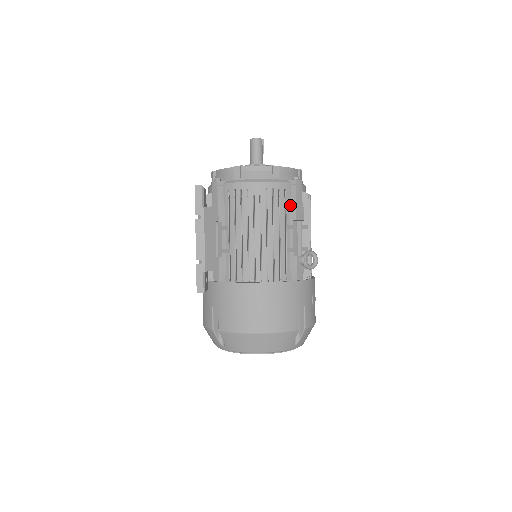
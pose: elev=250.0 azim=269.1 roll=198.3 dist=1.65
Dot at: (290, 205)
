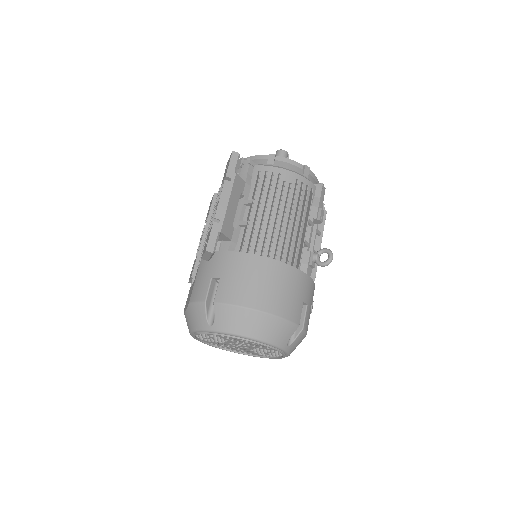
Dot at: (312, 204)
